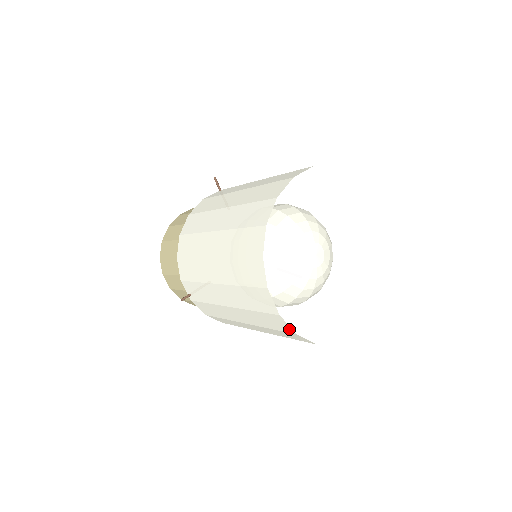
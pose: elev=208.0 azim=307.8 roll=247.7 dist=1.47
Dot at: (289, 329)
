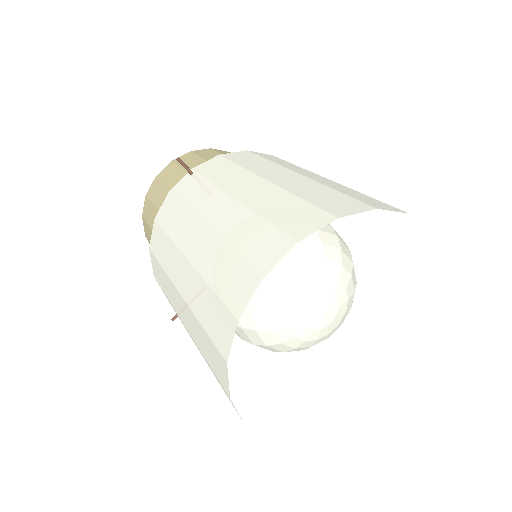
Dot at: occluded
